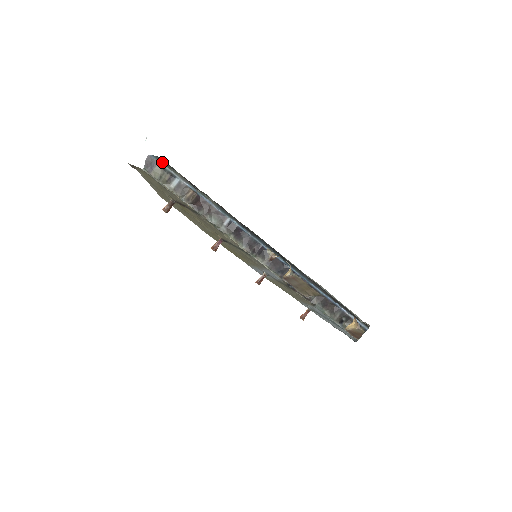
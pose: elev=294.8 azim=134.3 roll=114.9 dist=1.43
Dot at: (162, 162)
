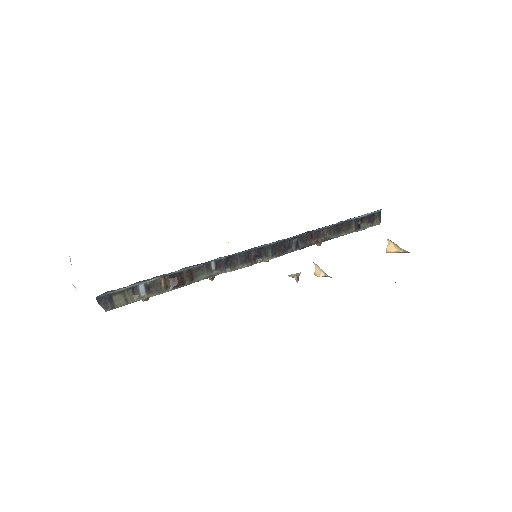
Dot at: (114, 291)
